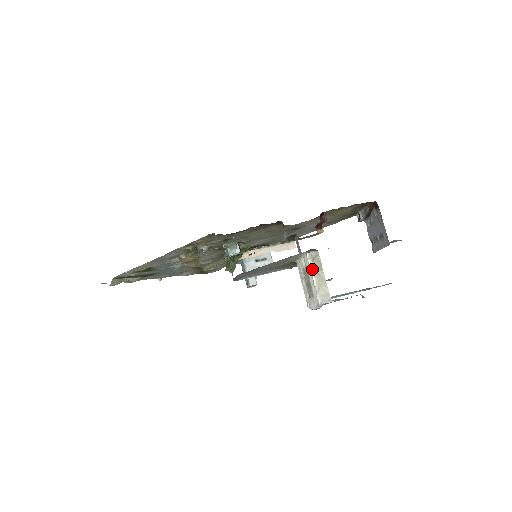
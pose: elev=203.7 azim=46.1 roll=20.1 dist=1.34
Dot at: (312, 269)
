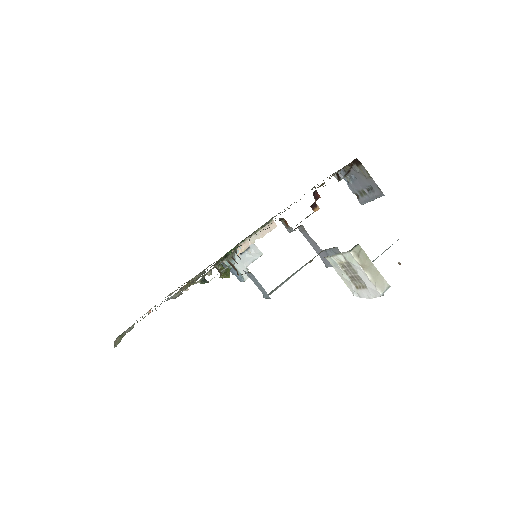
Dot at: (361, 265)
